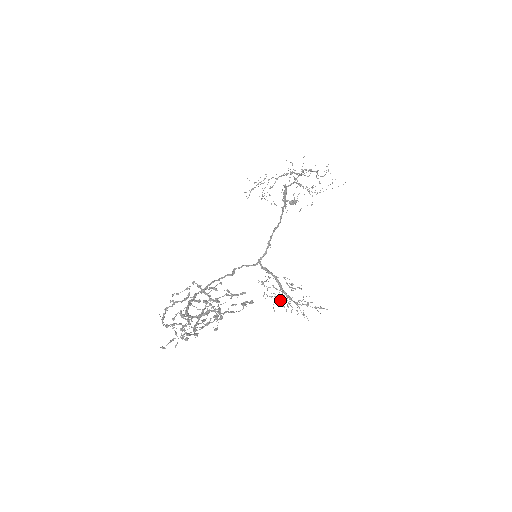
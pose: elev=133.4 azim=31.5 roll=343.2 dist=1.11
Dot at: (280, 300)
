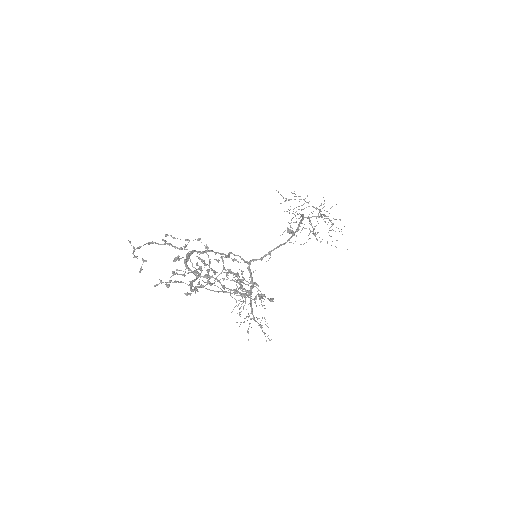
Dot at: (238, 305)
